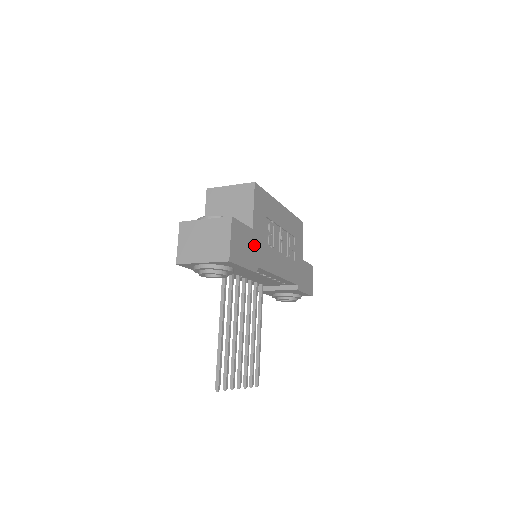
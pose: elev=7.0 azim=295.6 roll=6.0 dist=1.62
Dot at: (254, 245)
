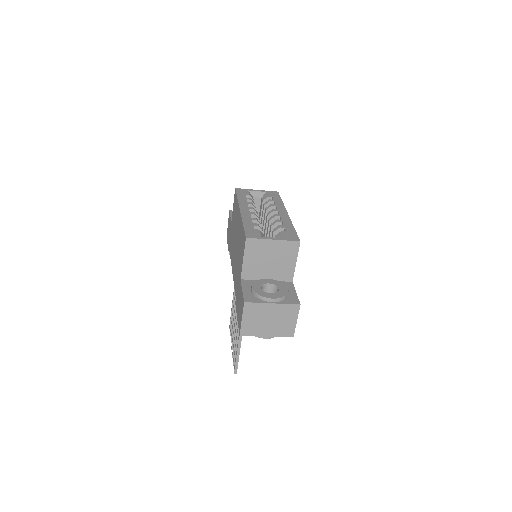
Dot at: occluded
